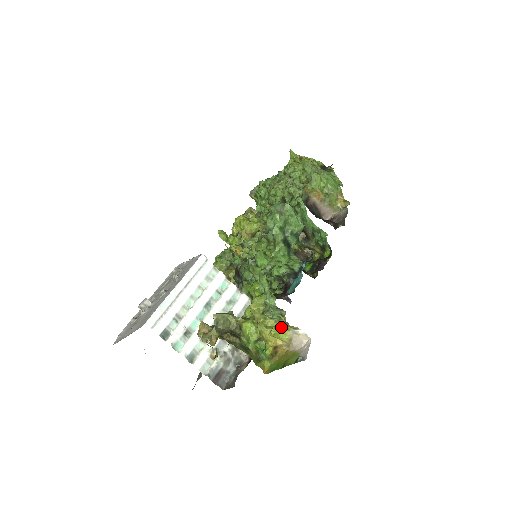
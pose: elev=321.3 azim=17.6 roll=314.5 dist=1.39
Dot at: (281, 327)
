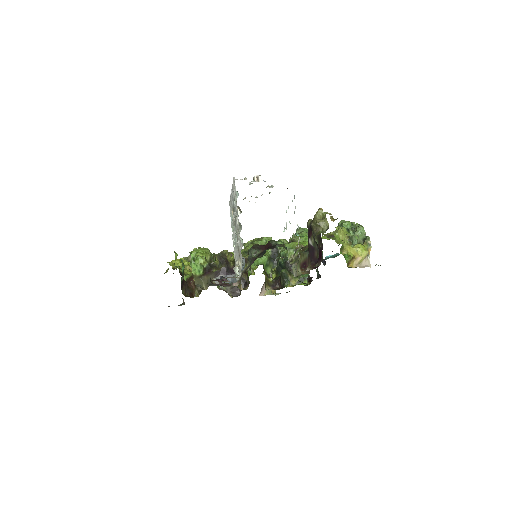
Dot at: (364, 246)
